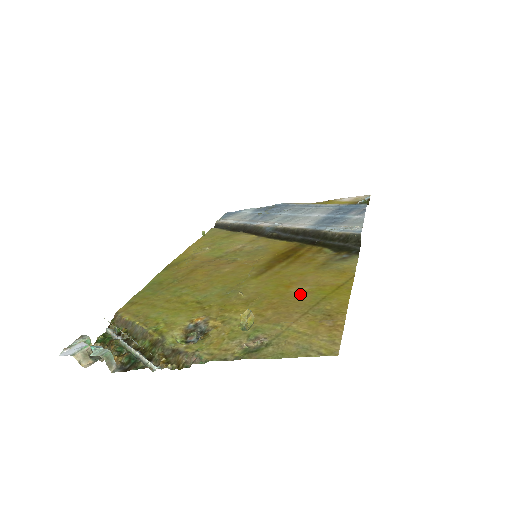
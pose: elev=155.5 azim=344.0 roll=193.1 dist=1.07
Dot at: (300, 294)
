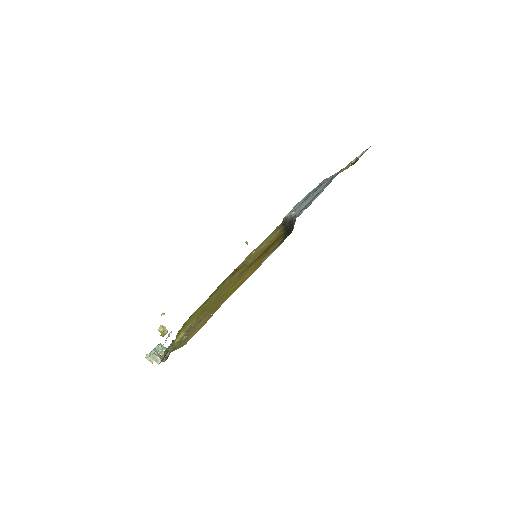
Dot at: occluded
